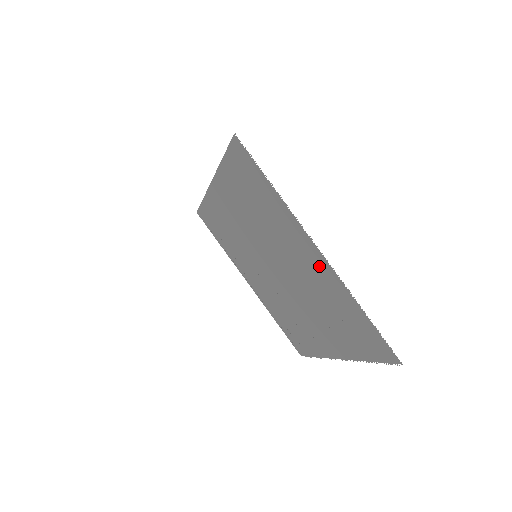
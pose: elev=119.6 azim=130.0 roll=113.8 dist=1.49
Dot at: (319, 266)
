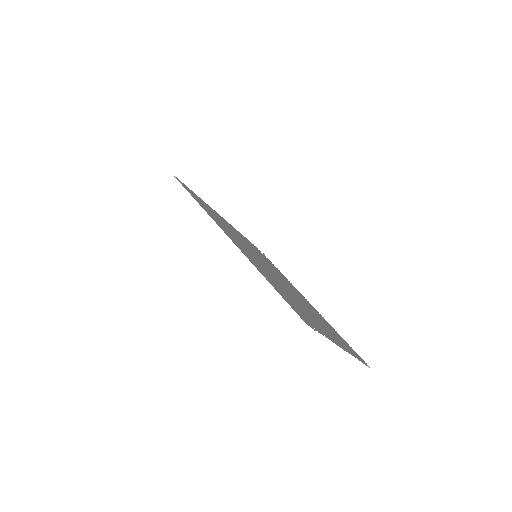
Dot at: occluded
